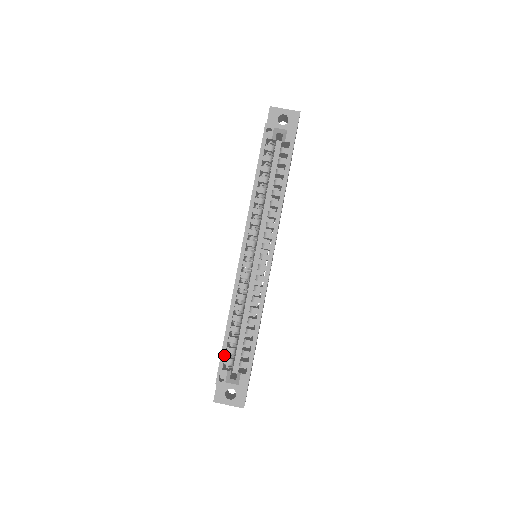
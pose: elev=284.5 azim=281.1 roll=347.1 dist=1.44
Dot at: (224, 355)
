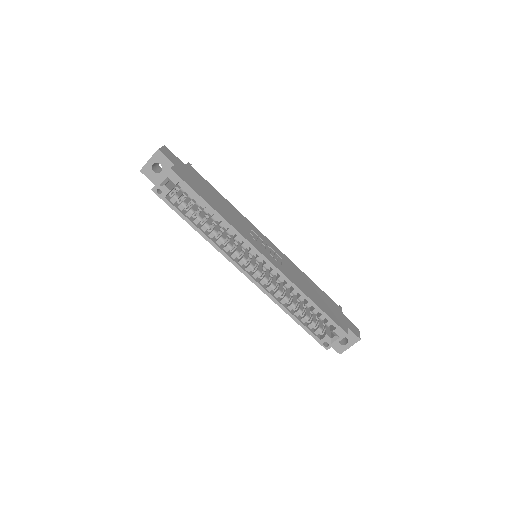
Dot at: (311, 333)
